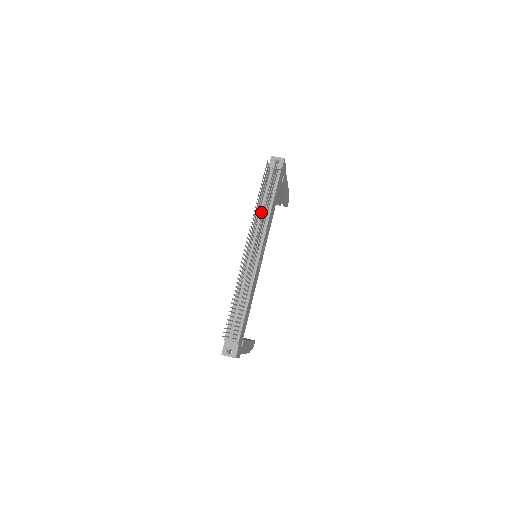
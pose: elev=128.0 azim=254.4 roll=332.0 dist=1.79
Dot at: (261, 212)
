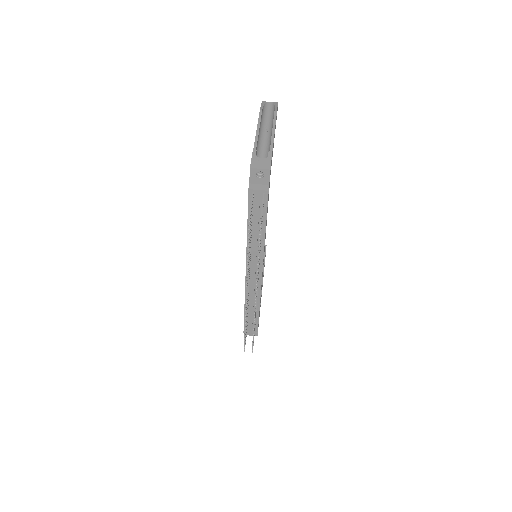
Dot at: (253, 238)
